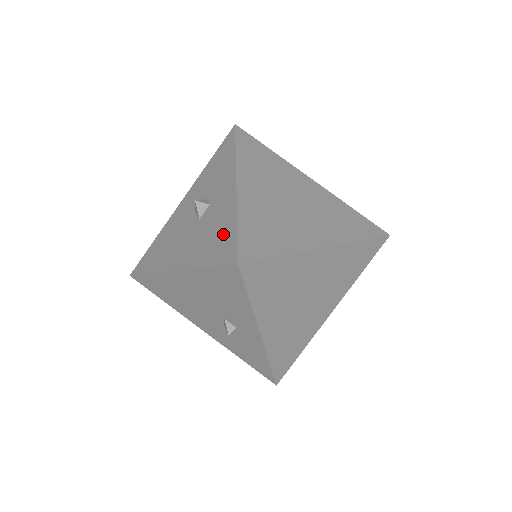
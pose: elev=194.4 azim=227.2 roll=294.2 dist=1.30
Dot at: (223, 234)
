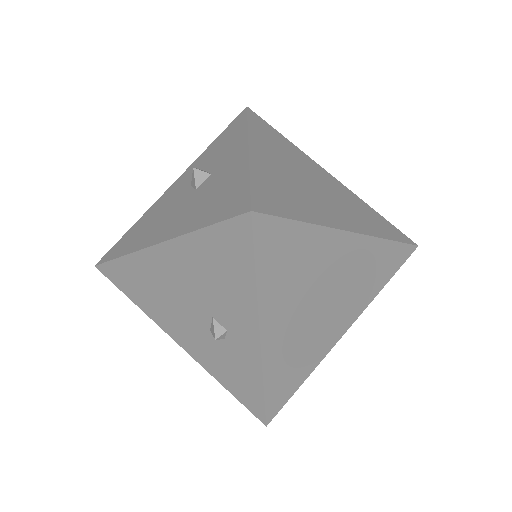
Dot at: (229, 191)
